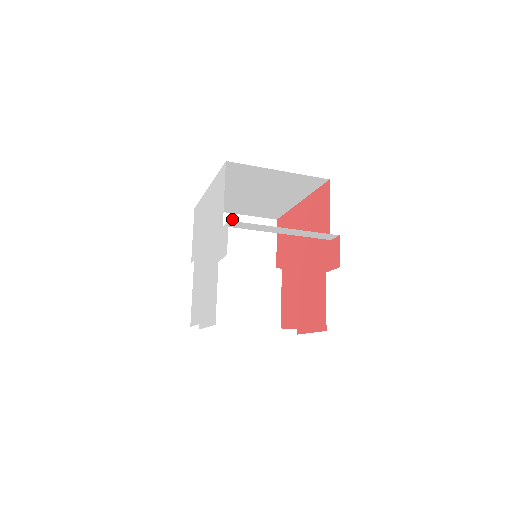
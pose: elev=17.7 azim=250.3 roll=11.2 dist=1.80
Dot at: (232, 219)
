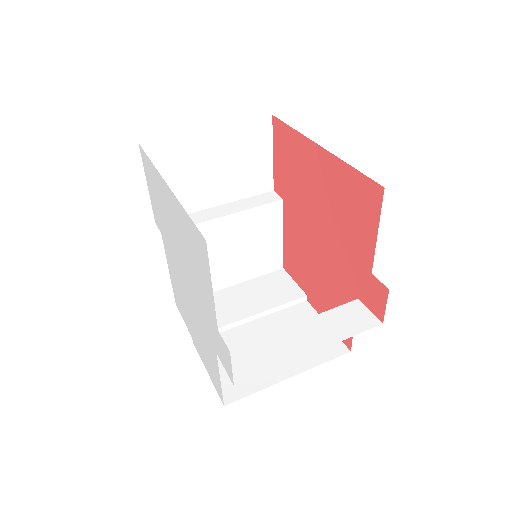
Dot at: (202, 139)
